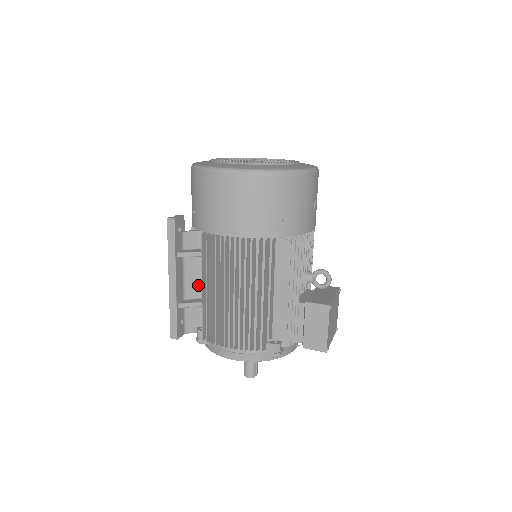
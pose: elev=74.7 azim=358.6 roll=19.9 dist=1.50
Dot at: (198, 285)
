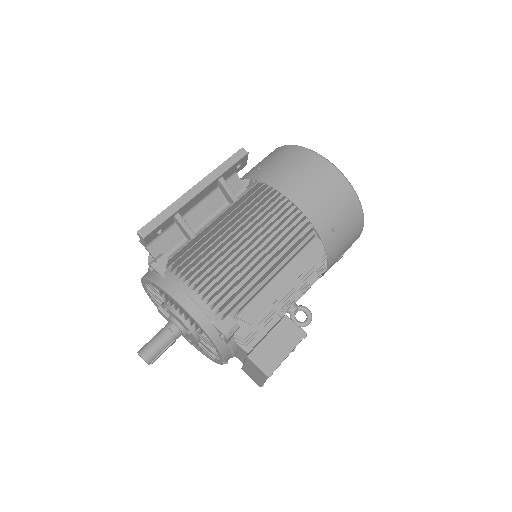
Dot at: (201, 222)
